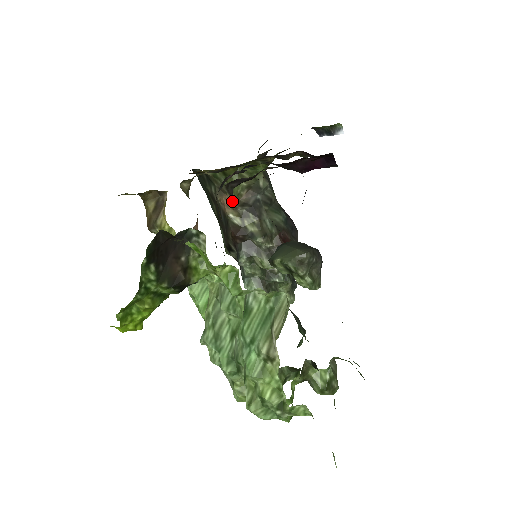
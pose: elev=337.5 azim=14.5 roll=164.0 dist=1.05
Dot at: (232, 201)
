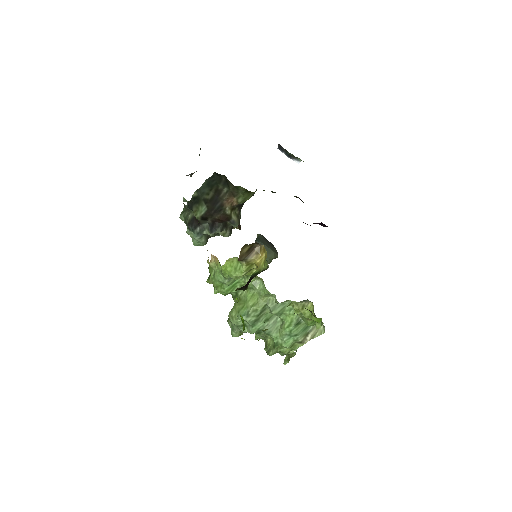
Dot at: (236, 203)
